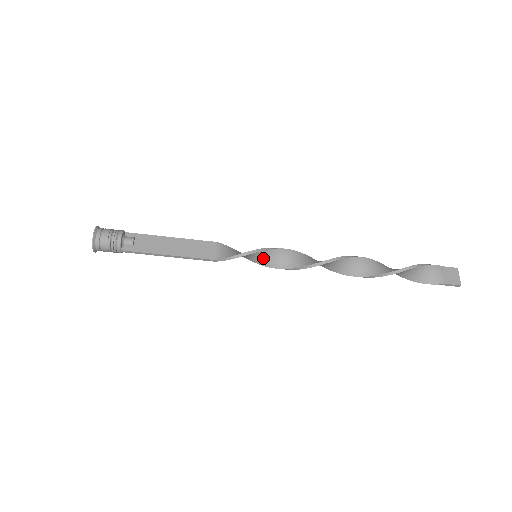
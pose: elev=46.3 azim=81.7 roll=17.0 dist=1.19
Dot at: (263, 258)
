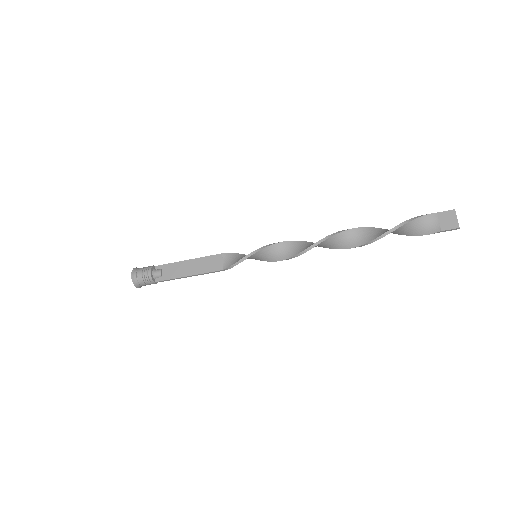
Dot at: (262, 256)
